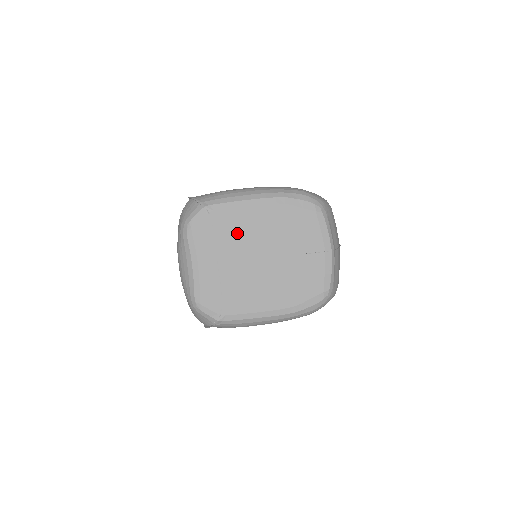
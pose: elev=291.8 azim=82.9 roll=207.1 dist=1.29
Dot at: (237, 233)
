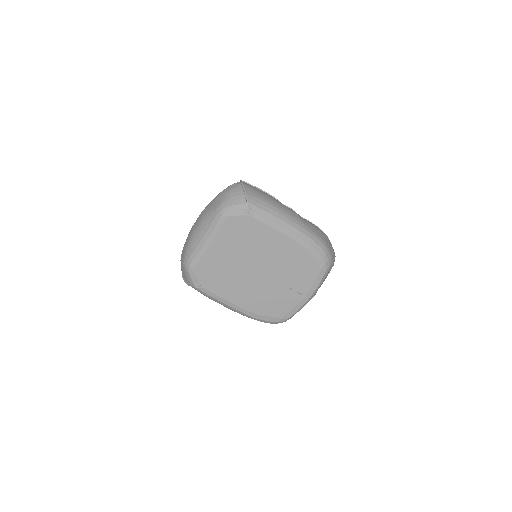
Dot at: (256, 243)
